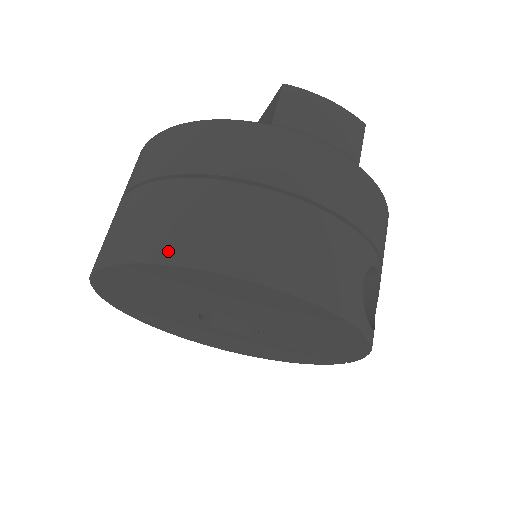
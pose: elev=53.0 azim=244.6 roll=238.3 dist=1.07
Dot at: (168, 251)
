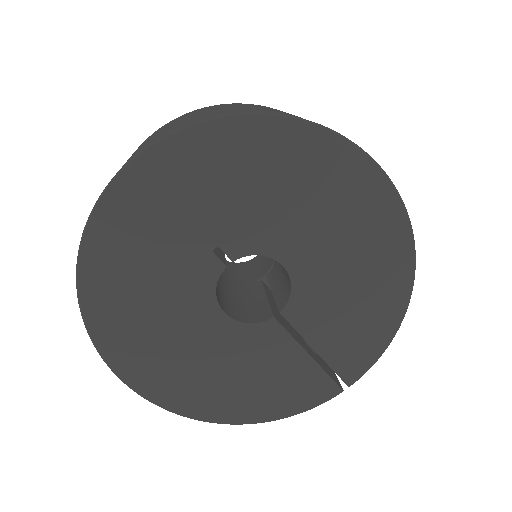
Dot at: (291, 115)
